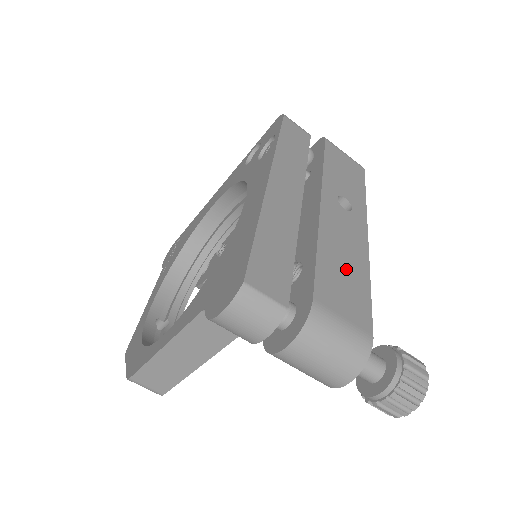
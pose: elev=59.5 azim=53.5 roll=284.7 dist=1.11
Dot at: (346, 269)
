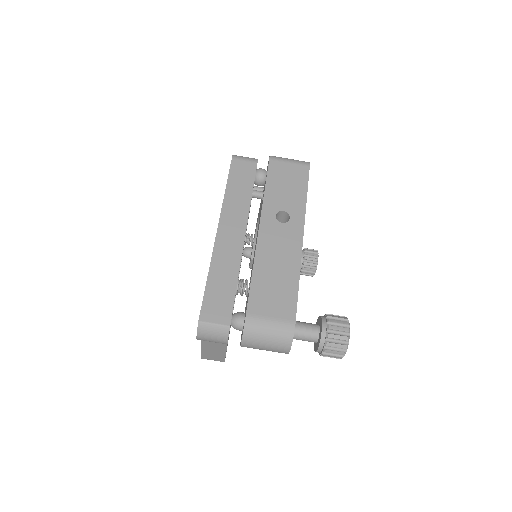
Dot at: (277, 277)
